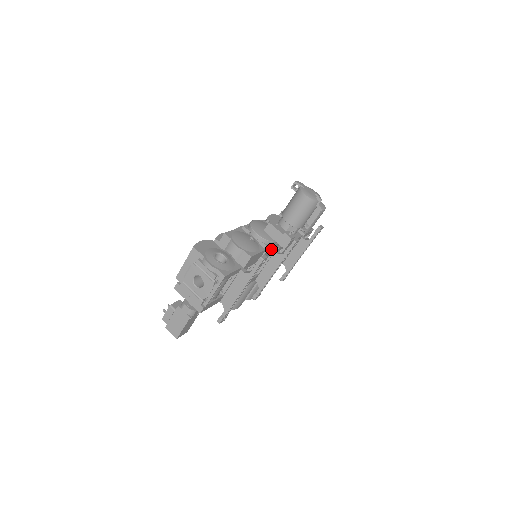
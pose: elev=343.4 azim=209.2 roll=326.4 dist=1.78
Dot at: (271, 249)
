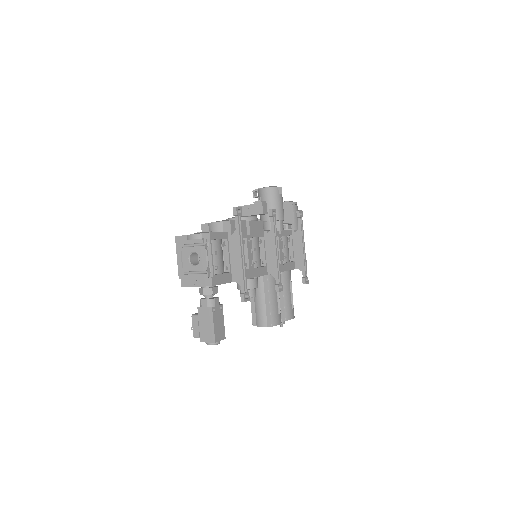
Dot at: (255, 226)
